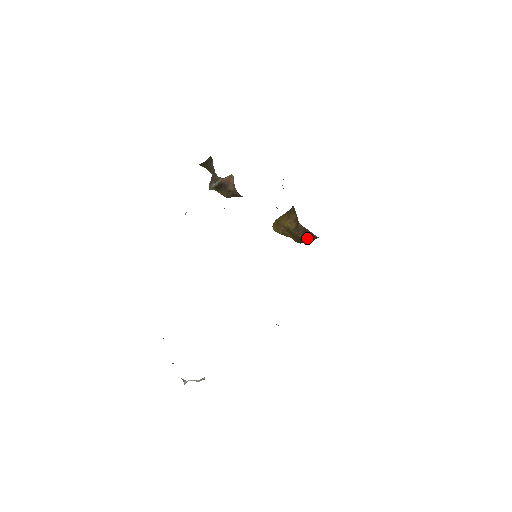
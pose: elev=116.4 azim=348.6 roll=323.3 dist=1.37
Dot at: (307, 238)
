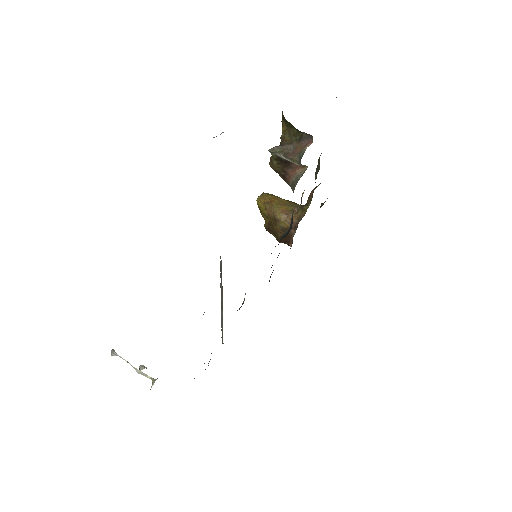
Dot at: (282, 239)
